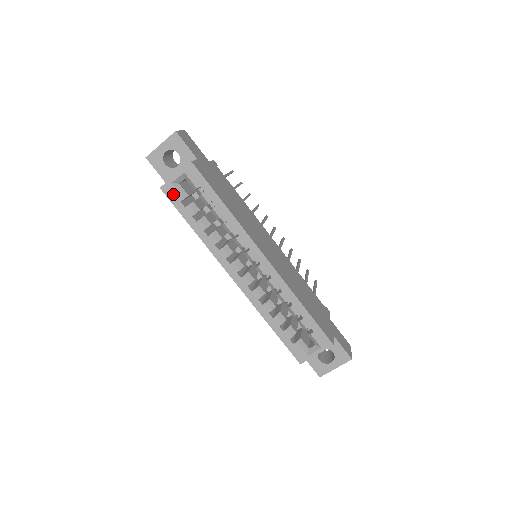
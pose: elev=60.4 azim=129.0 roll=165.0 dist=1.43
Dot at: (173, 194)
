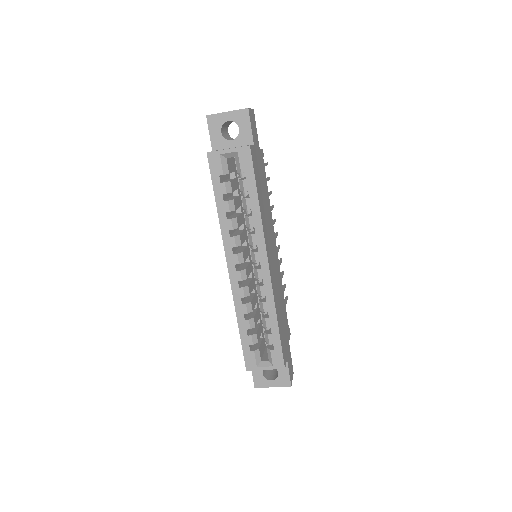
Dot at: (216, 165)
